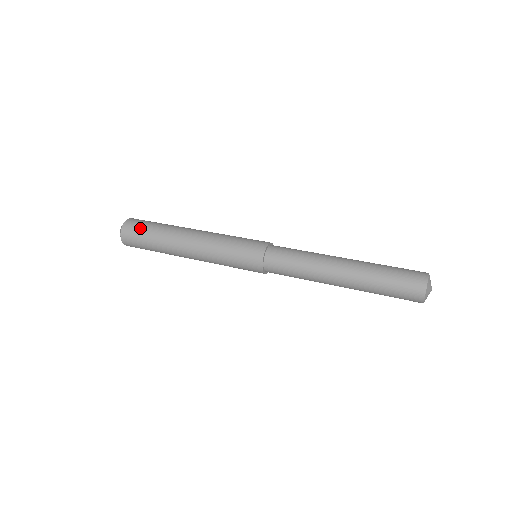
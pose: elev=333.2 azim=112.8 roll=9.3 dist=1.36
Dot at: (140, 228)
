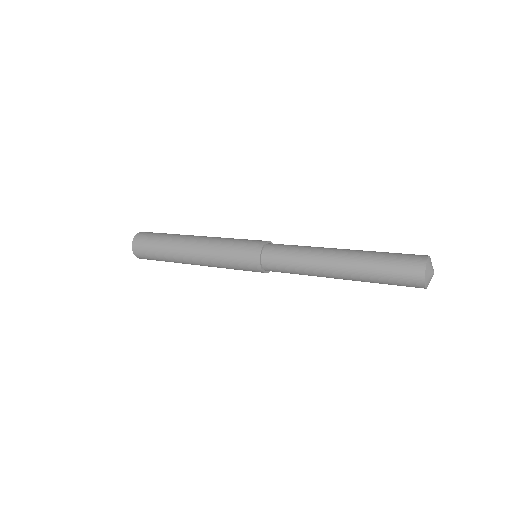
Dot at: (148, 240)
